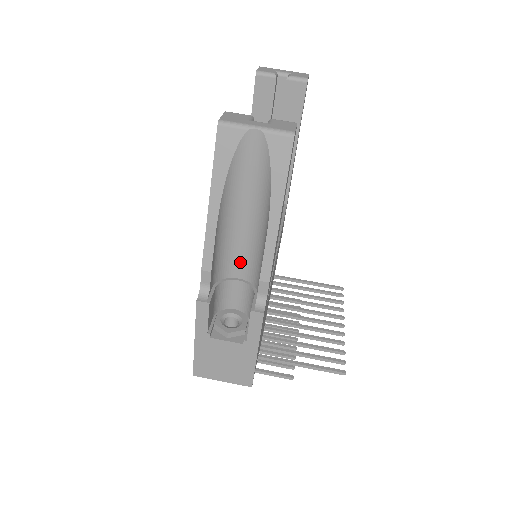
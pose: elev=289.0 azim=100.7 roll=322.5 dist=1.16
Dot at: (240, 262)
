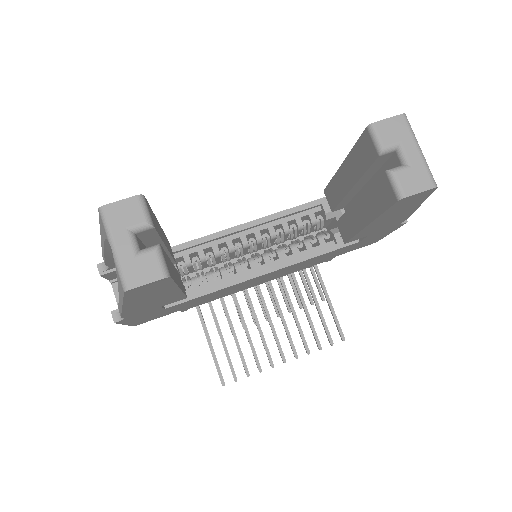
Dot at: occluded
